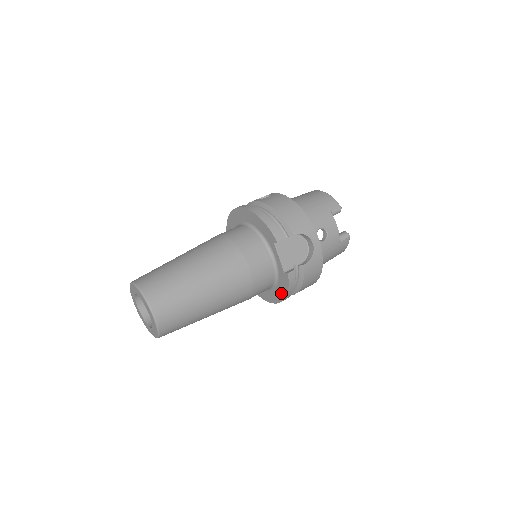
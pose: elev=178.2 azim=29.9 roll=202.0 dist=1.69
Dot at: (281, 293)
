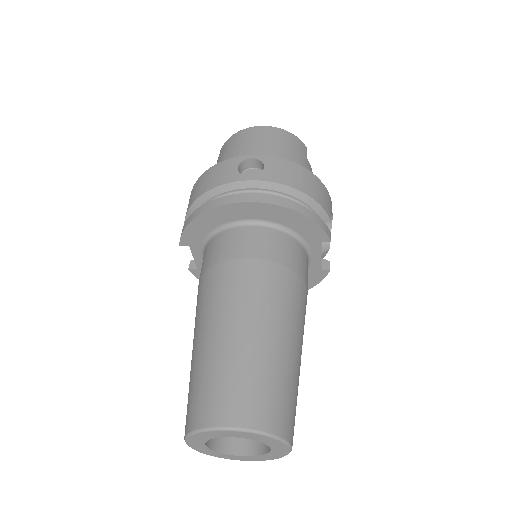
Dot at: occluded
